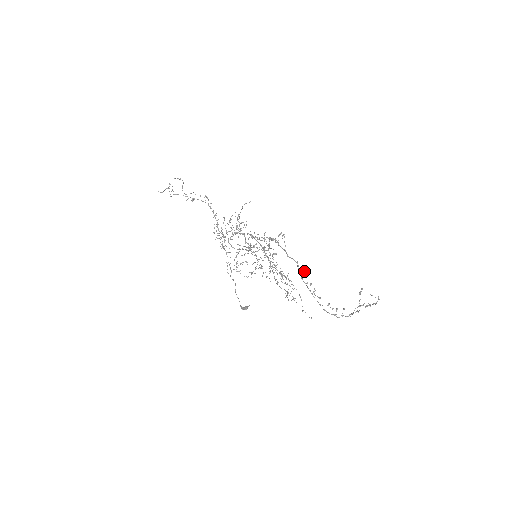
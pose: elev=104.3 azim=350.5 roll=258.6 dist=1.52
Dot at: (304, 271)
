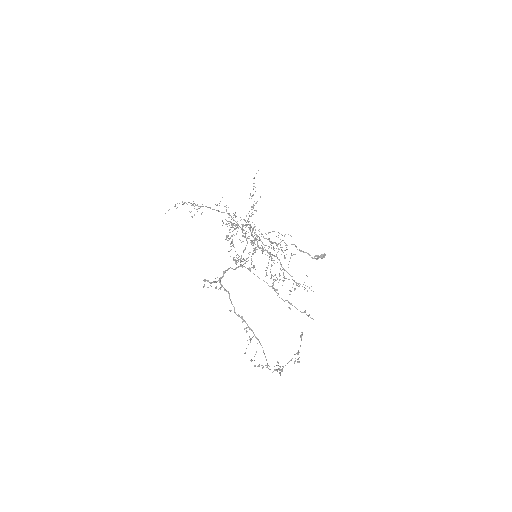
Dot at: (241, 317)
